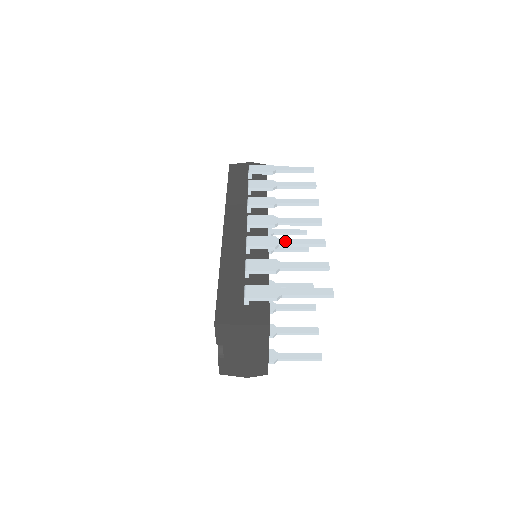
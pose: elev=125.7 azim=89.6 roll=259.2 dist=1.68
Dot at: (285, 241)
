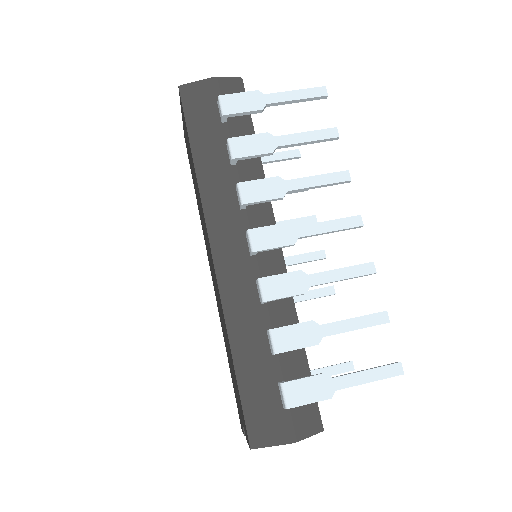
Dot at: (318, 279)
